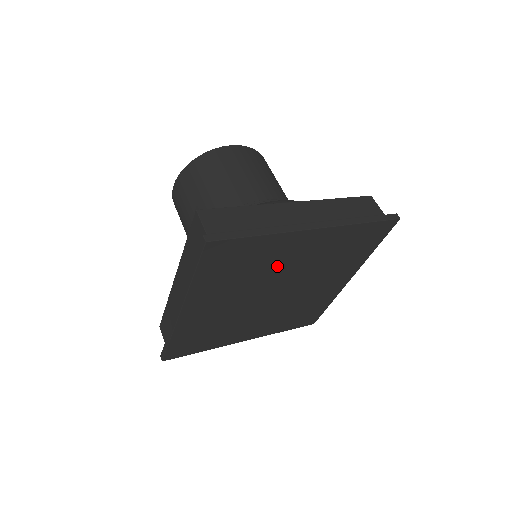
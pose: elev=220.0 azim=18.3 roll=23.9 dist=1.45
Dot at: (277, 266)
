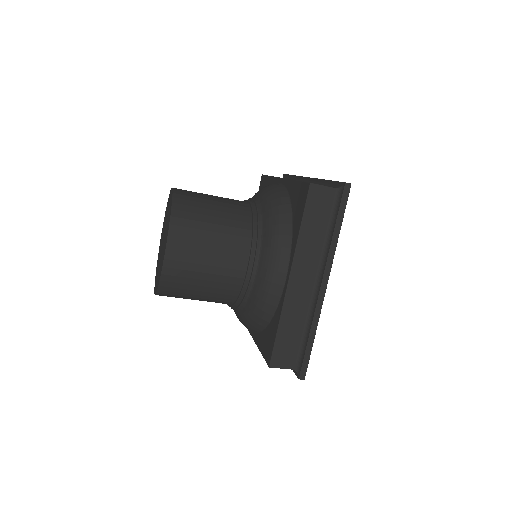
Dot at: occluded
